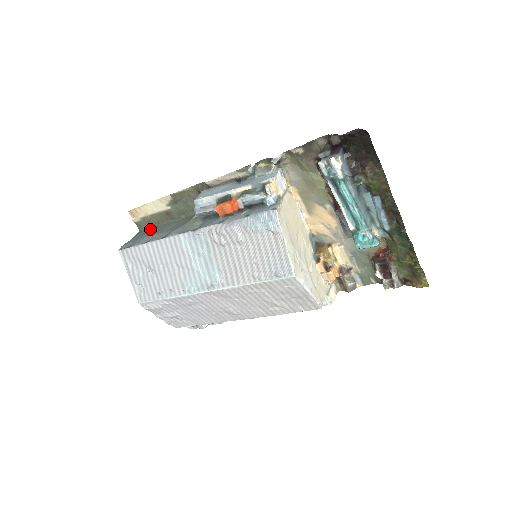
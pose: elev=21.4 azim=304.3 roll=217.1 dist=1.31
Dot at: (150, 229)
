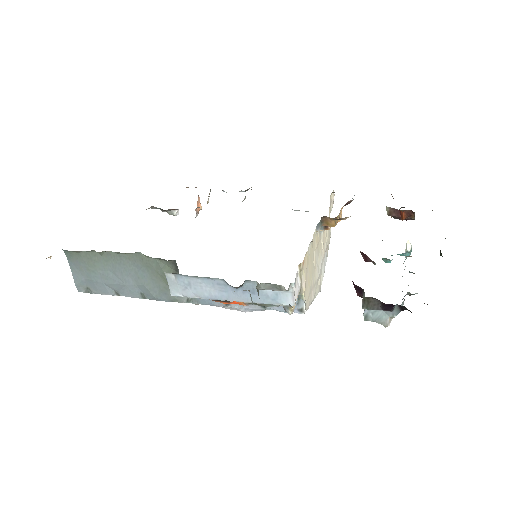
Dot at: (88, 259)
